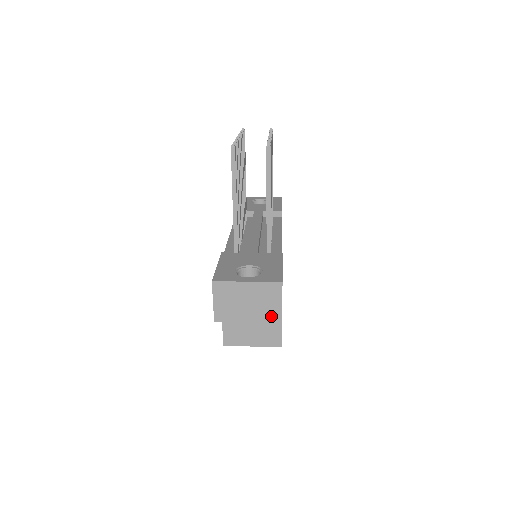
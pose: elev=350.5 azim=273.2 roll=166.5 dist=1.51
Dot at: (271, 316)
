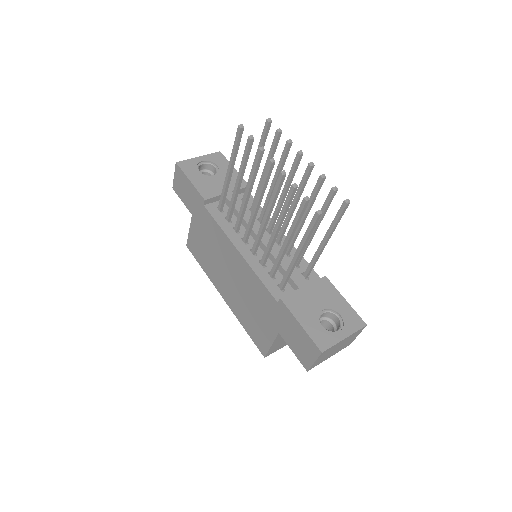
Dot at: (346, 345)
